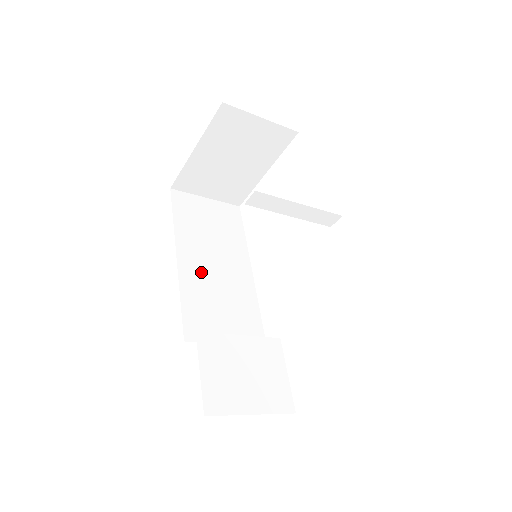
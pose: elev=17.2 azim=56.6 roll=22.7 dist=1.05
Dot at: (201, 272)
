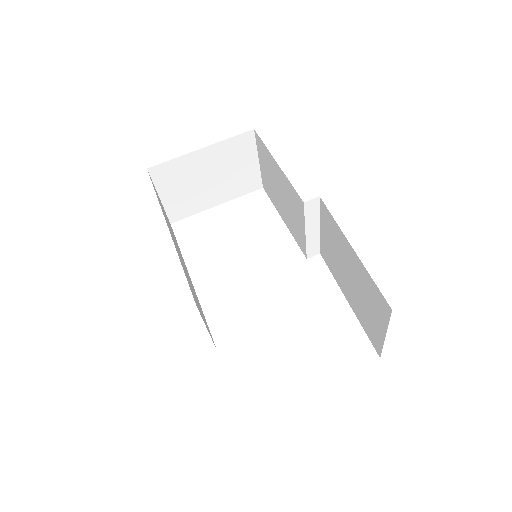
Dot at: (179, 255)
